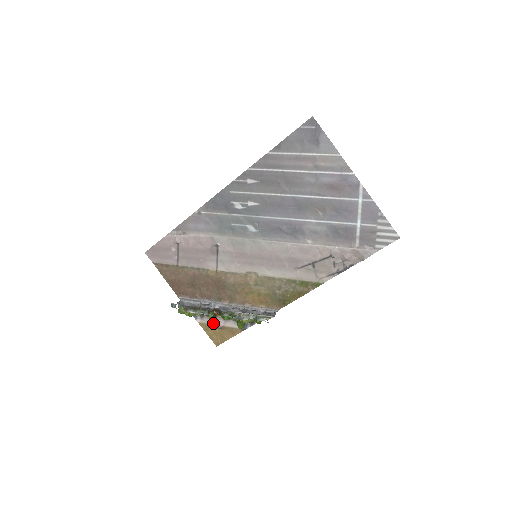
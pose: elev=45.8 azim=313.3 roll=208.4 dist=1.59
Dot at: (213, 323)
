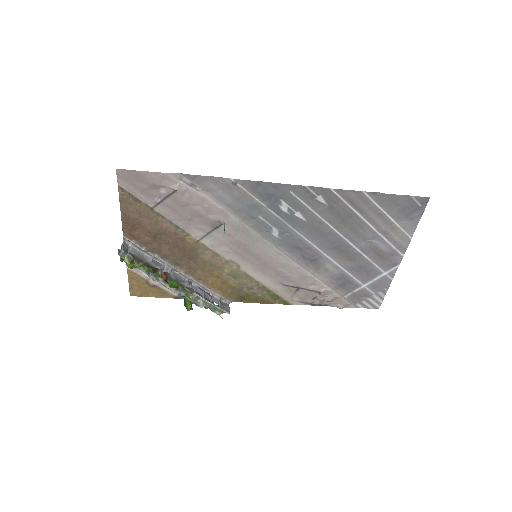
Dot at: (147, 278)
